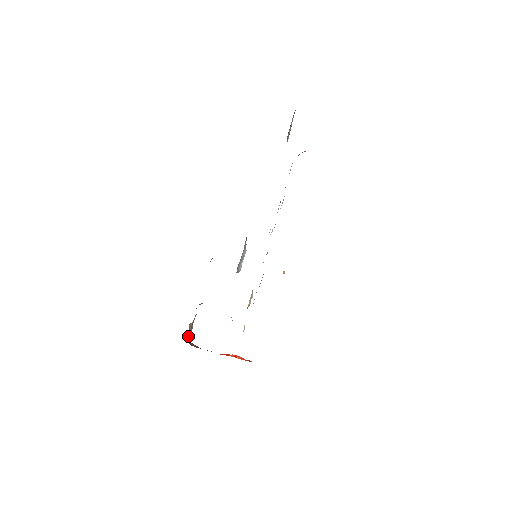
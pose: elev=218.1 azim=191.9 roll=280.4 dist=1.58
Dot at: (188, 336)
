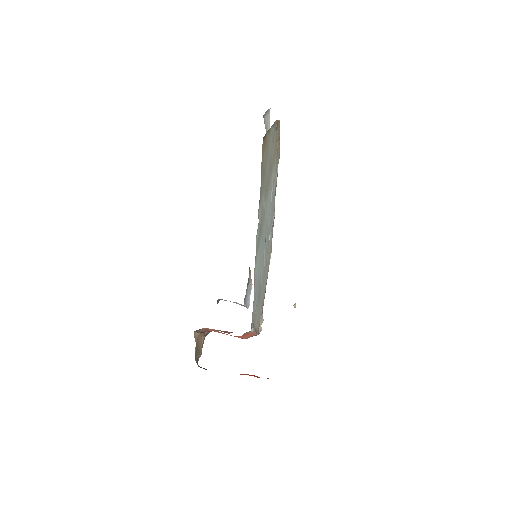
Dot at: (195, 352)
